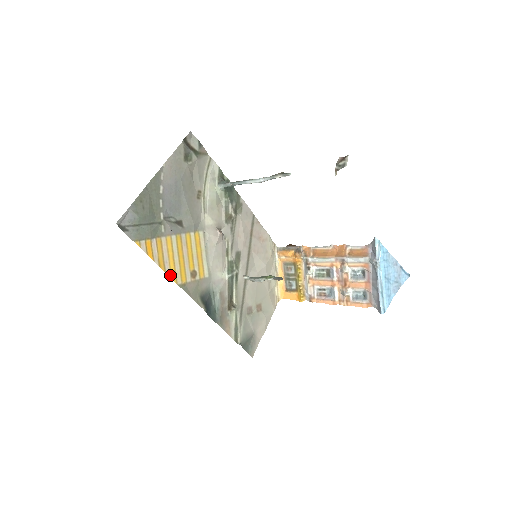
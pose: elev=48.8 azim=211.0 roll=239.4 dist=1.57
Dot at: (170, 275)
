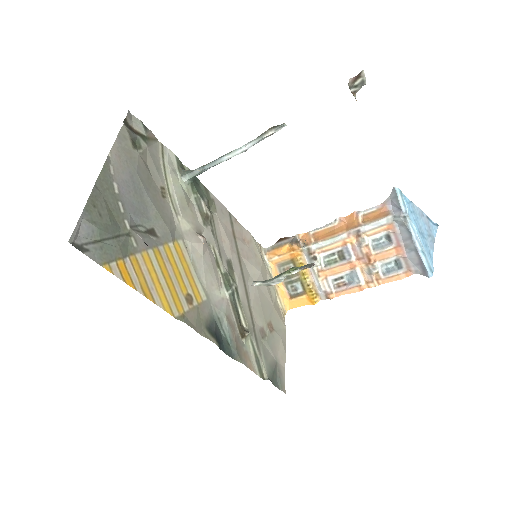
Dot at: (162, 306)
